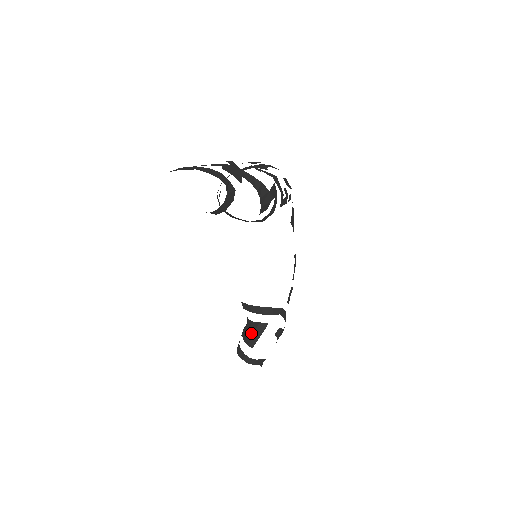
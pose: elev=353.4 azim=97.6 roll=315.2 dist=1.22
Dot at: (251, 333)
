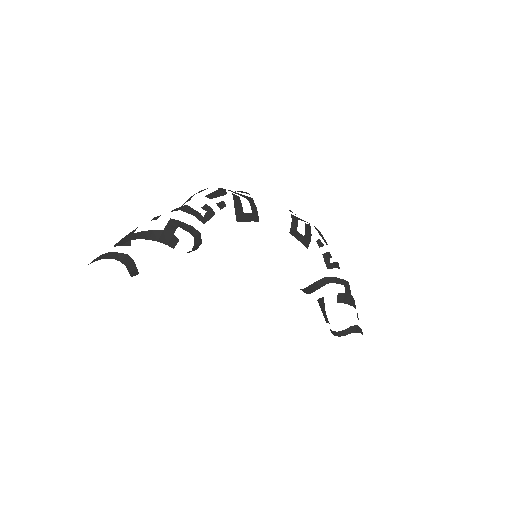
Dot at: occluded
